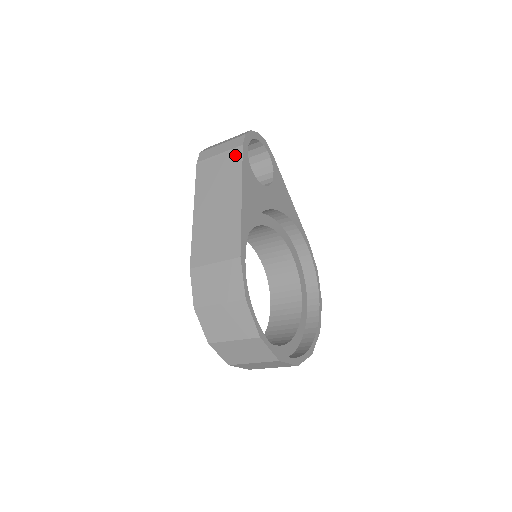
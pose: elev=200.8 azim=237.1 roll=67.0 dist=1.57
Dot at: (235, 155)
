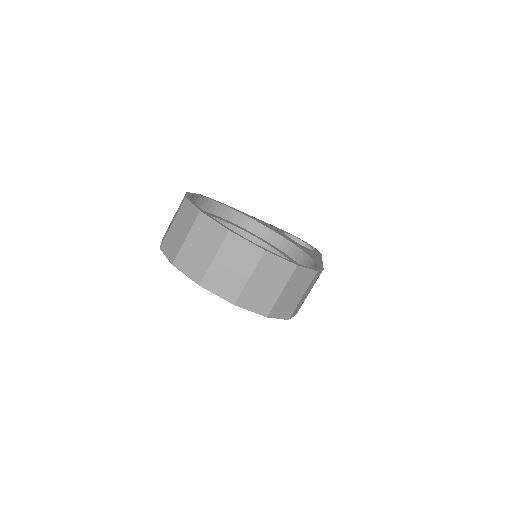
Dot at: occluded
